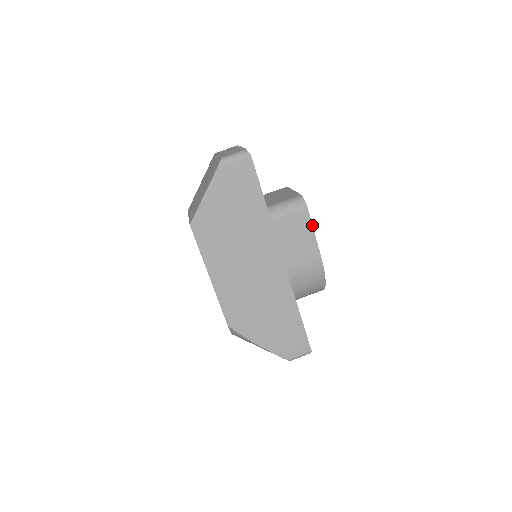
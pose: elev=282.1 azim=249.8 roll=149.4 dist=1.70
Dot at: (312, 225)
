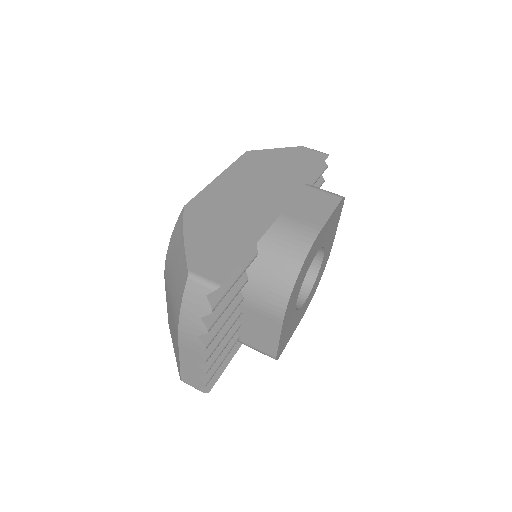
Dot at: (335, 208)
